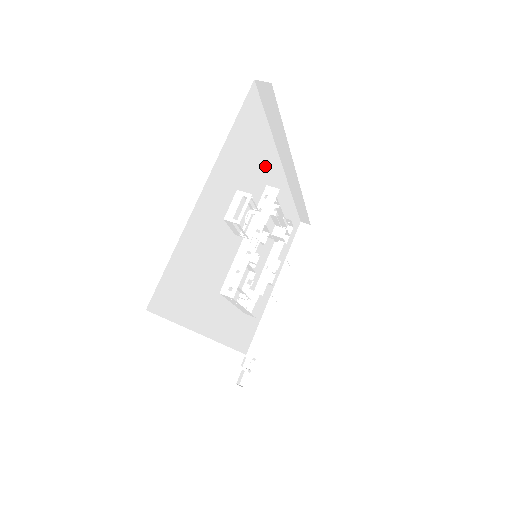
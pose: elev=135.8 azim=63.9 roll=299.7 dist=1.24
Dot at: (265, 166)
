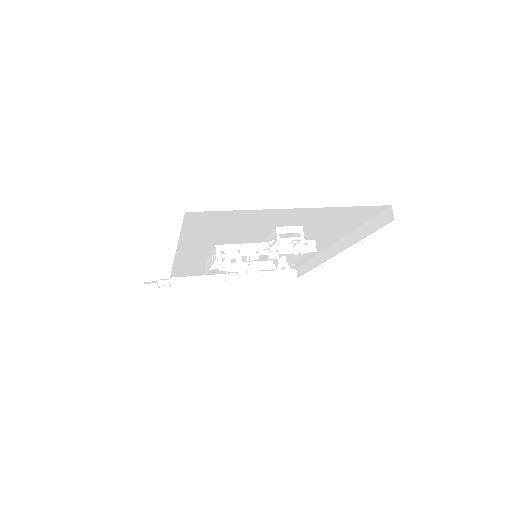
Dot at: (330, 233)
